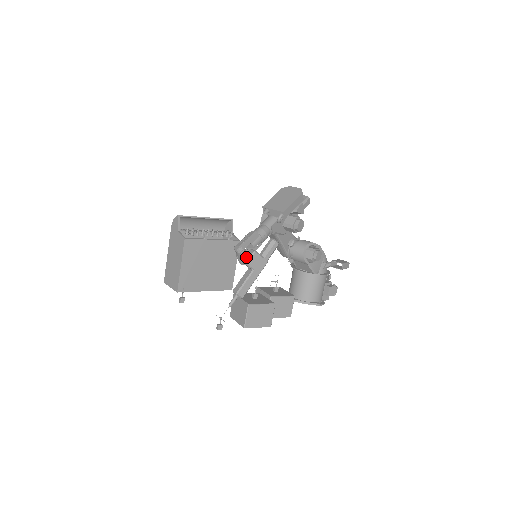
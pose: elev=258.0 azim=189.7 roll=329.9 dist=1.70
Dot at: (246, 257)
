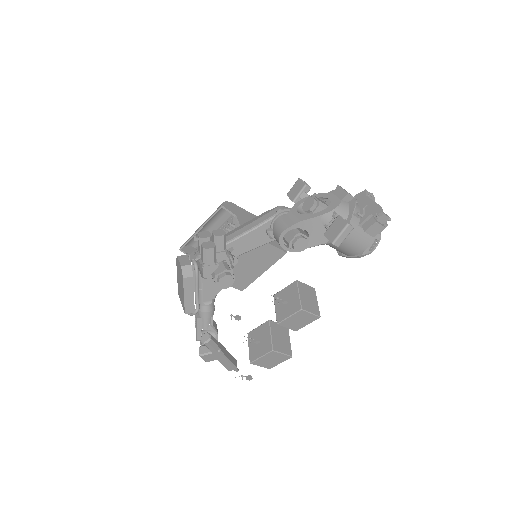
Dot at: occluded
